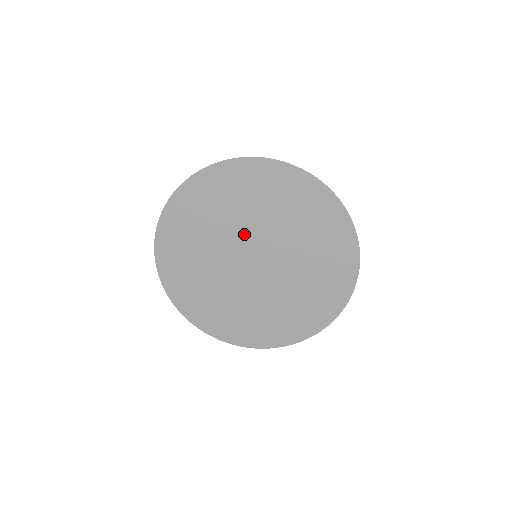
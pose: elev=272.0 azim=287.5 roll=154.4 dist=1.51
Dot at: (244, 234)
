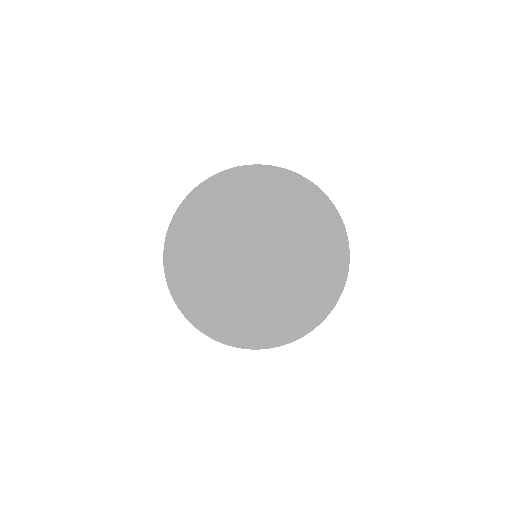
Dot at: (251, 228)
